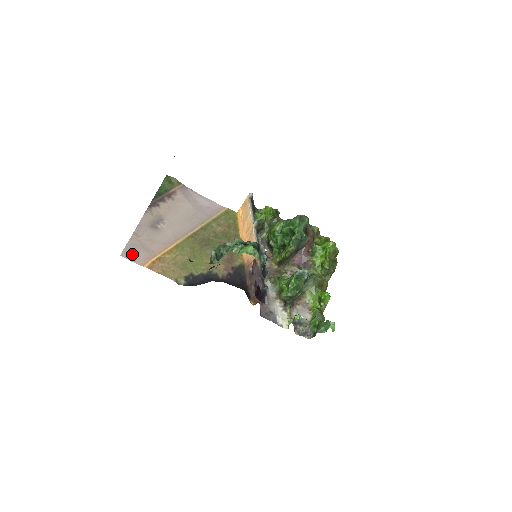
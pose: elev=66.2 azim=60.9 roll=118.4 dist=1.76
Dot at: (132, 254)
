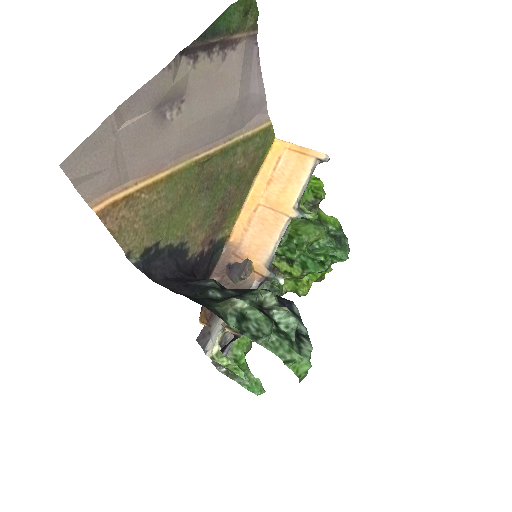
Dot at: (86, 169)
